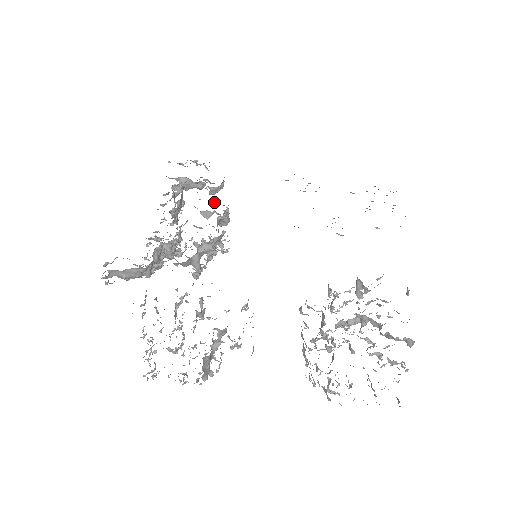
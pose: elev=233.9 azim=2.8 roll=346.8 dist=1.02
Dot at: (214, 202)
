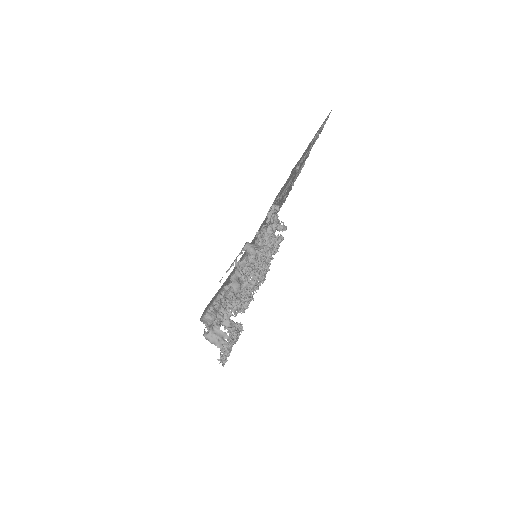
Dot at: occluded
